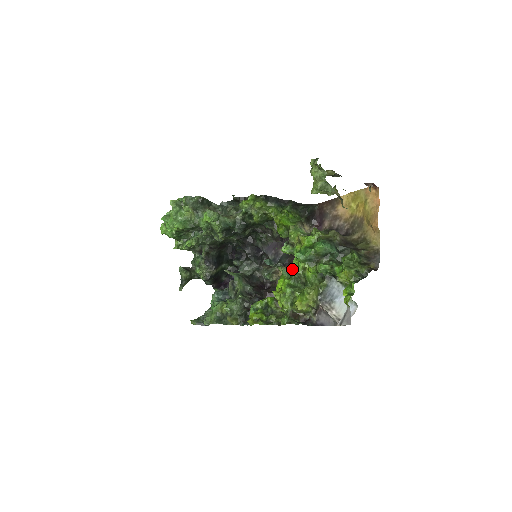
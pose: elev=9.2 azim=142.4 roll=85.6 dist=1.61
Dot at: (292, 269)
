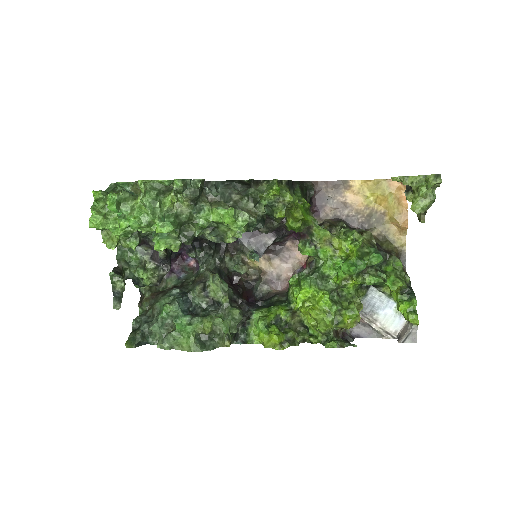
Dot at: (320, 277)
